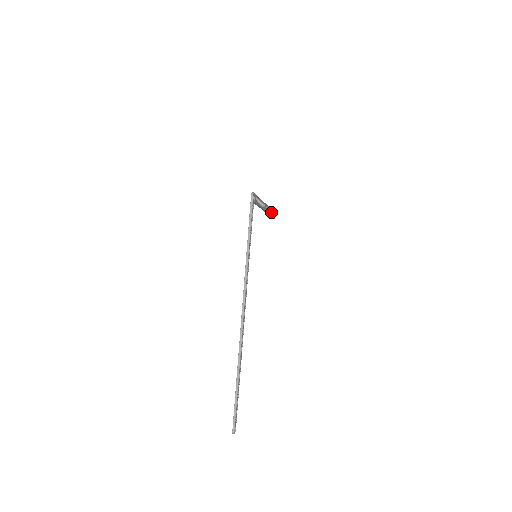
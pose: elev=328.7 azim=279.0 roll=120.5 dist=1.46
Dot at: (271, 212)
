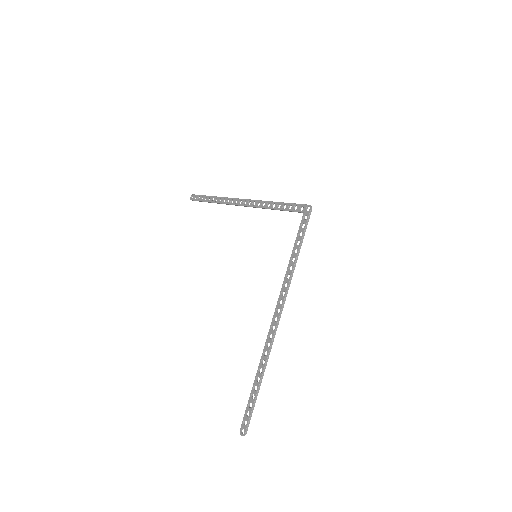
Dot at: (215, 199)
